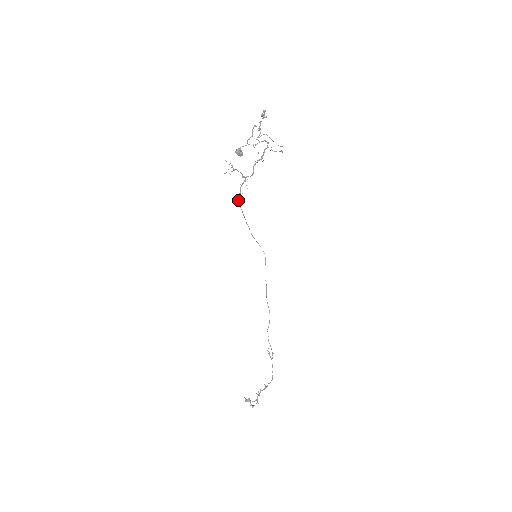
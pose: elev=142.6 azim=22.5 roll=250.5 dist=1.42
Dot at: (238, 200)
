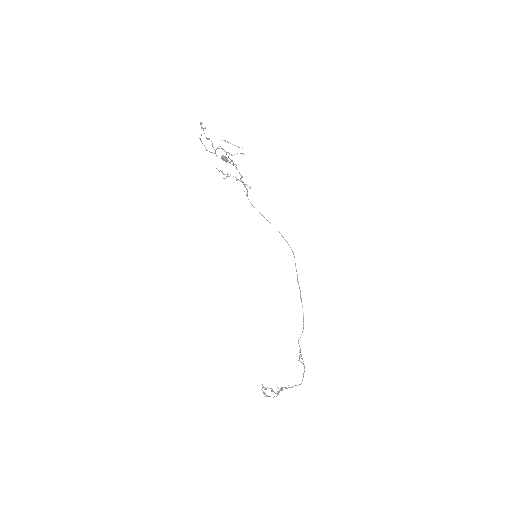
Dot at: occluded
